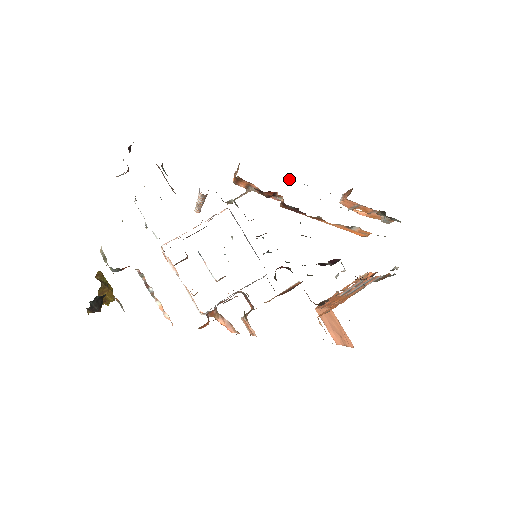
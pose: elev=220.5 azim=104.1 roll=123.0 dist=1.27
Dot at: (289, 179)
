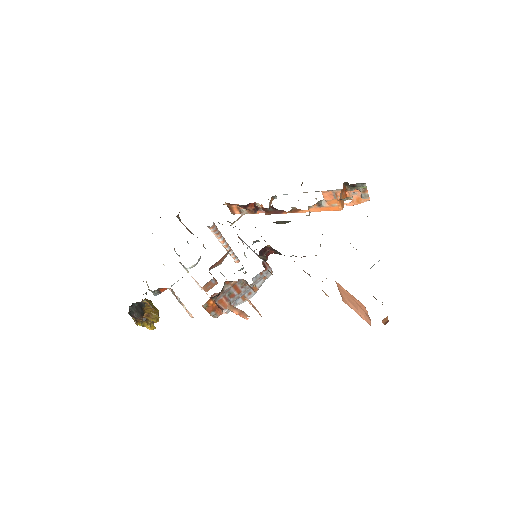
Dot at: (272, 196)
